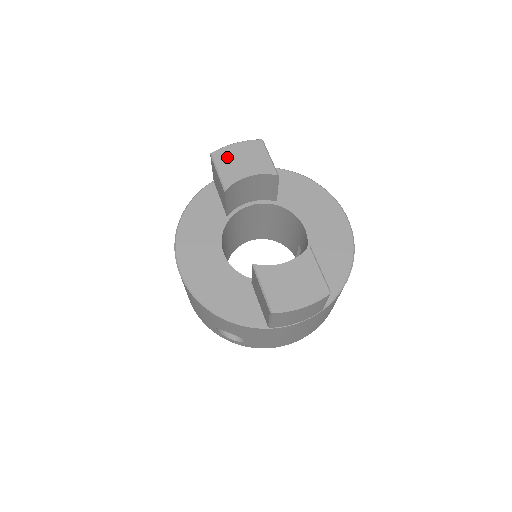
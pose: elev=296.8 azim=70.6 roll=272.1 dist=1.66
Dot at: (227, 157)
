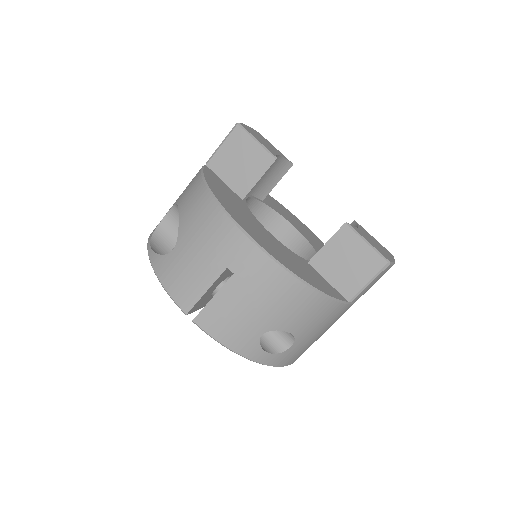
Dot at: (252, 132)
